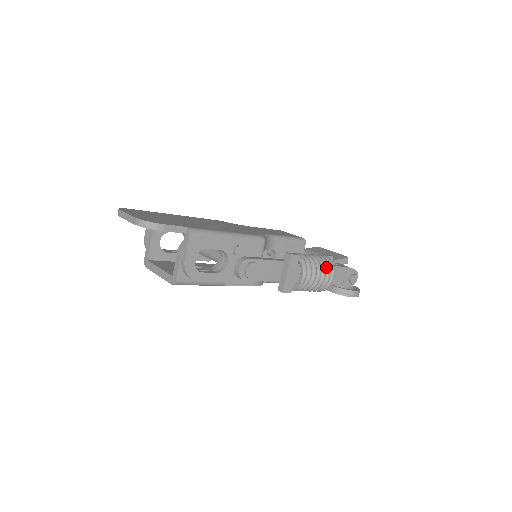
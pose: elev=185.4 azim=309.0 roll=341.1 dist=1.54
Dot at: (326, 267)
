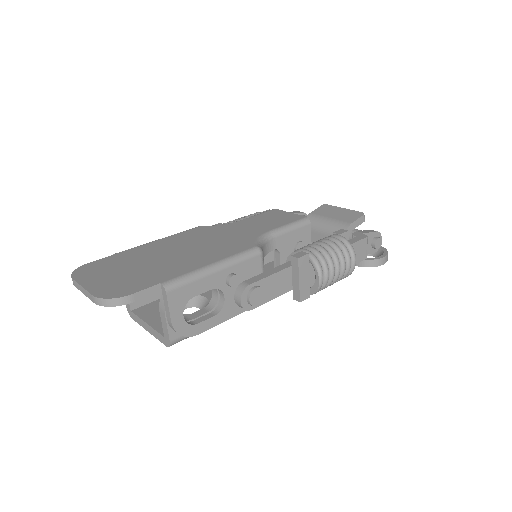
Dot at: (343, 253)
